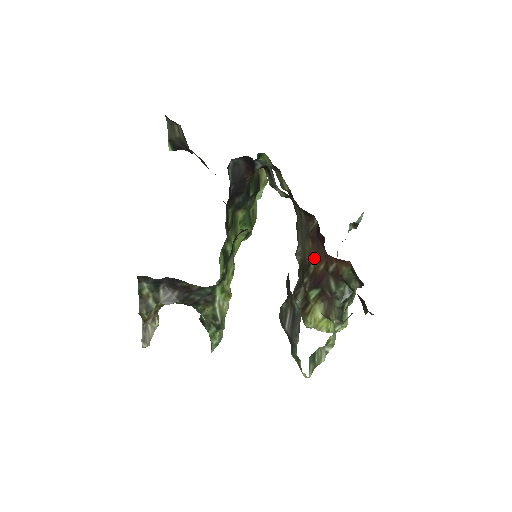
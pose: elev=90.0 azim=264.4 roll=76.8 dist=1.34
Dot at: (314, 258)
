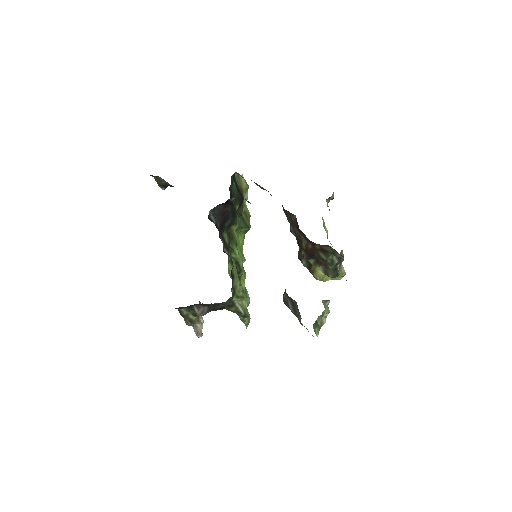
Dot at: (303, 239)
